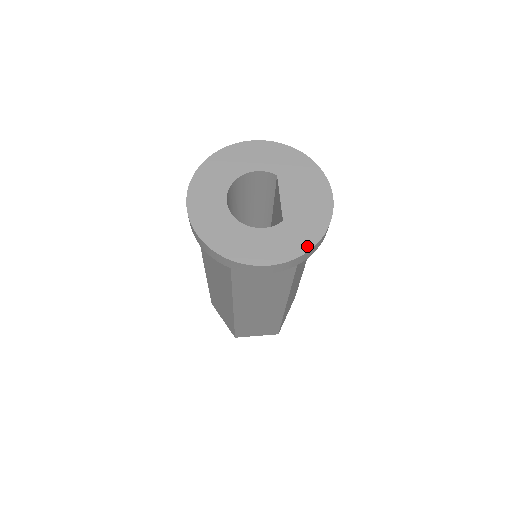
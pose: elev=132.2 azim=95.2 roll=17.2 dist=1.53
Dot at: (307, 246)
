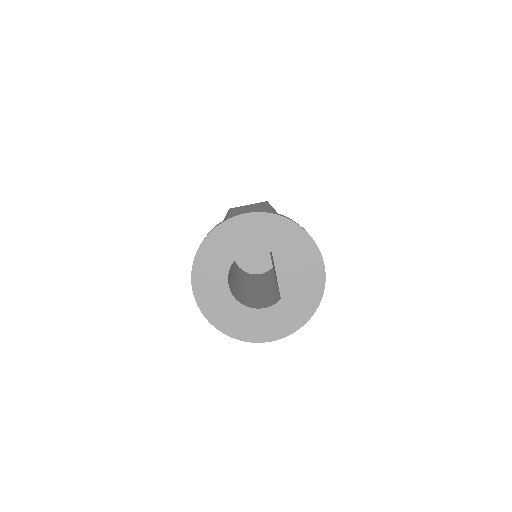
Dot at: (303, 320)
